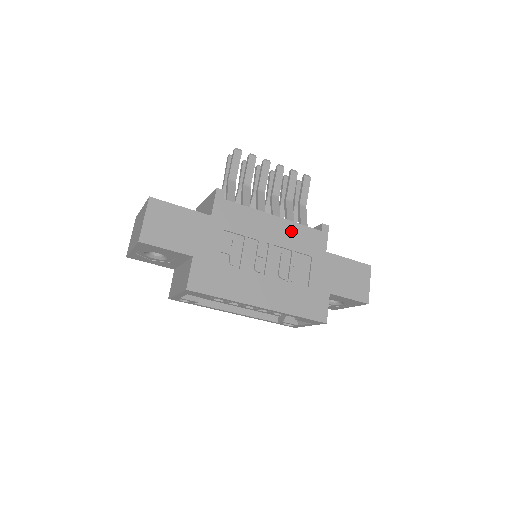
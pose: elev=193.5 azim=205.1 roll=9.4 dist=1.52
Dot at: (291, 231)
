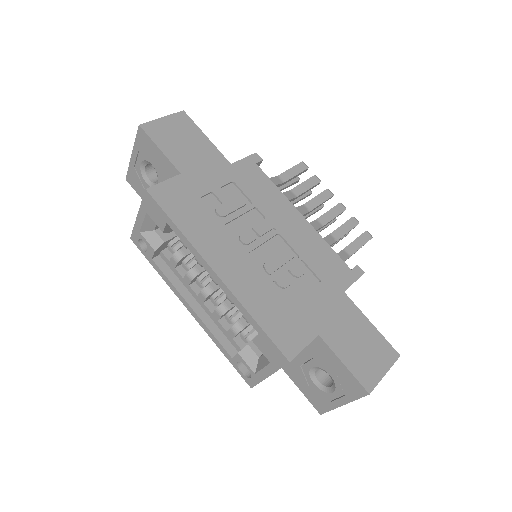
Dot at: (312, 241)
